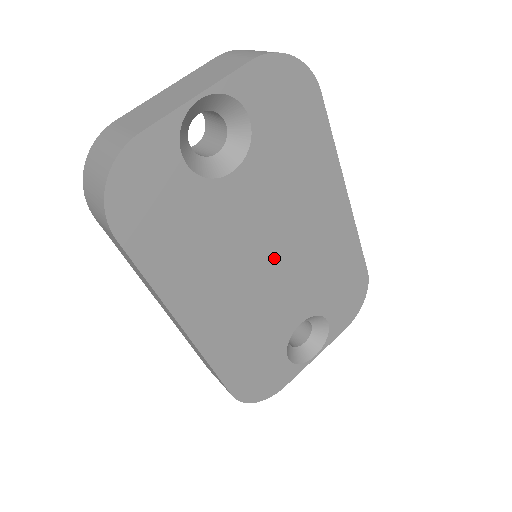
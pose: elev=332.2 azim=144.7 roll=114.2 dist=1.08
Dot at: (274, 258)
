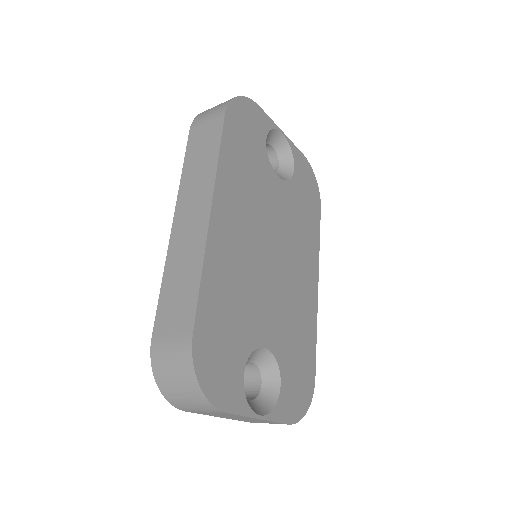
Dot at: (274, 257)
